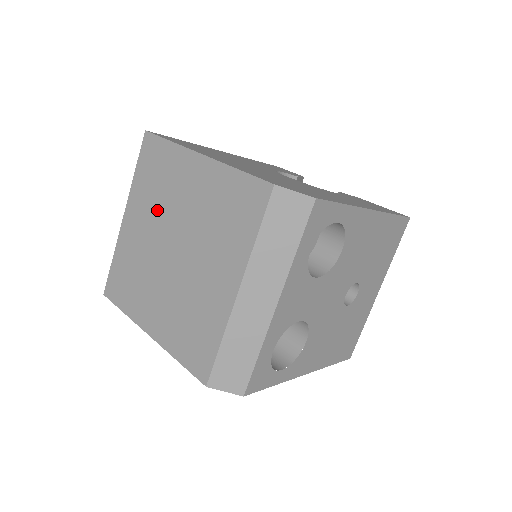
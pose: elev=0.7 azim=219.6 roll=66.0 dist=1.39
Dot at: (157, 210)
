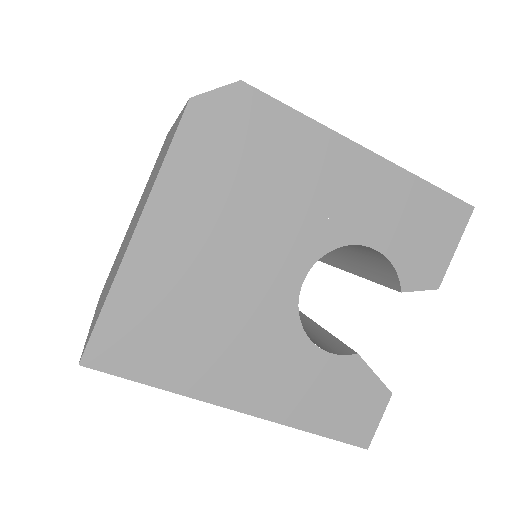
Dot at: (116, 260)
